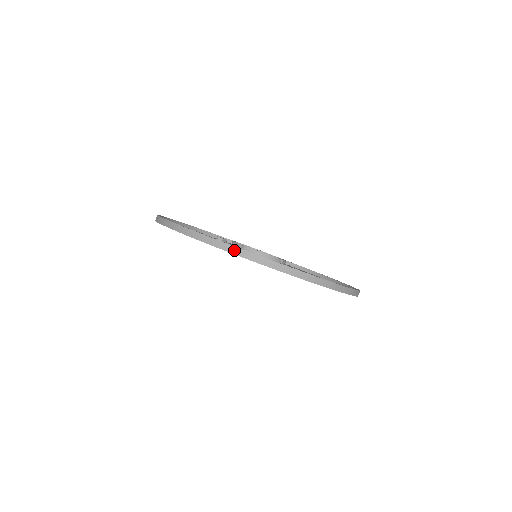
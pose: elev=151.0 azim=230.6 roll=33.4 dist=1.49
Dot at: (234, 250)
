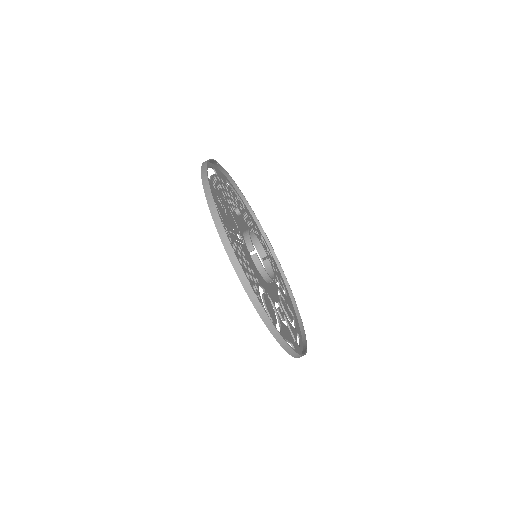
Dot at: (251, 293)
